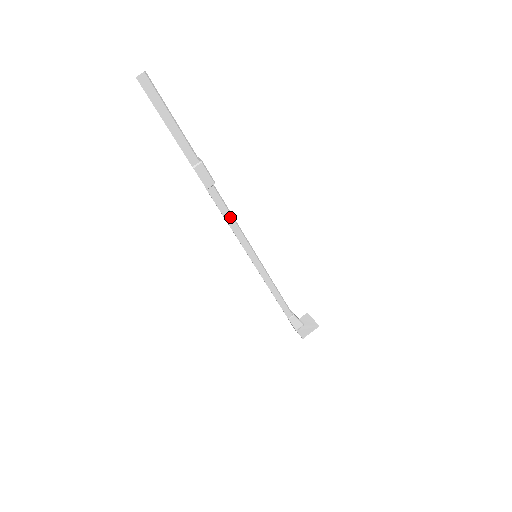
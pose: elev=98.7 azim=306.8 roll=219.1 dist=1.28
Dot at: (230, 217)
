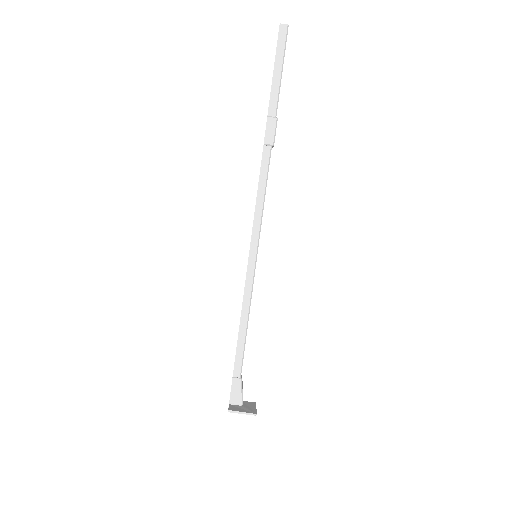
Dot at: (263, 190)
